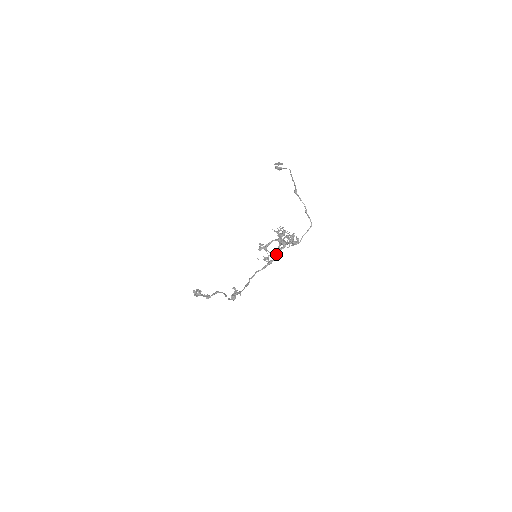
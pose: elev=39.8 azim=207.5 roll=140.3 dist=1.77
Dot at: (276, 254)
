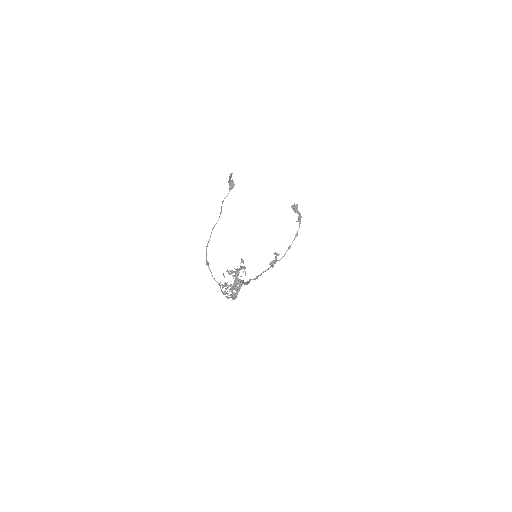
Dot at: occluded
